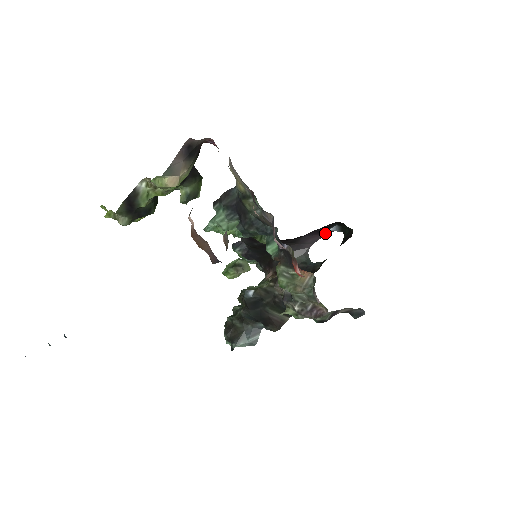
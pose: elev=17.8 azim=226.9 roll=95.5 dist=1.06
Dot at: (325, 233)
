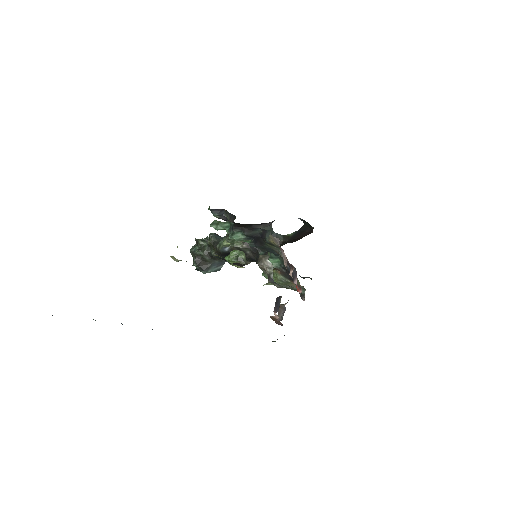
Dot at: occluded
